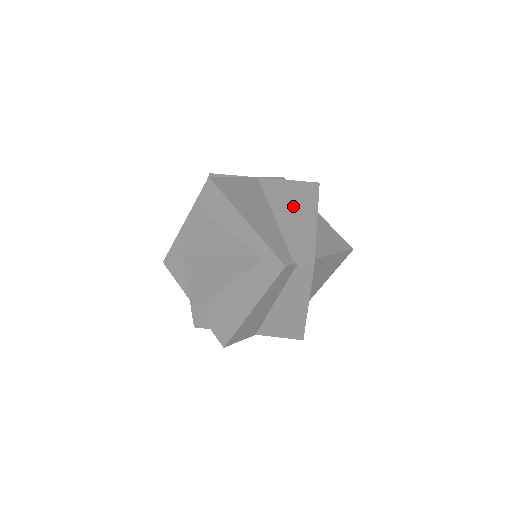
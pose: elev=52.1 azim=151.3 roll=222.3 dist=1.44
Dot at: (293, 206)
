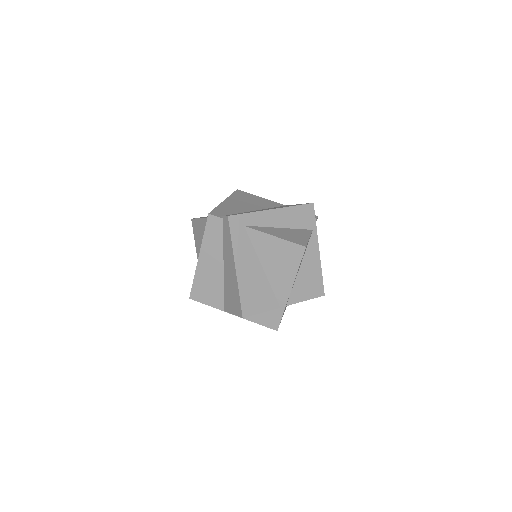
Dot at: occluded
